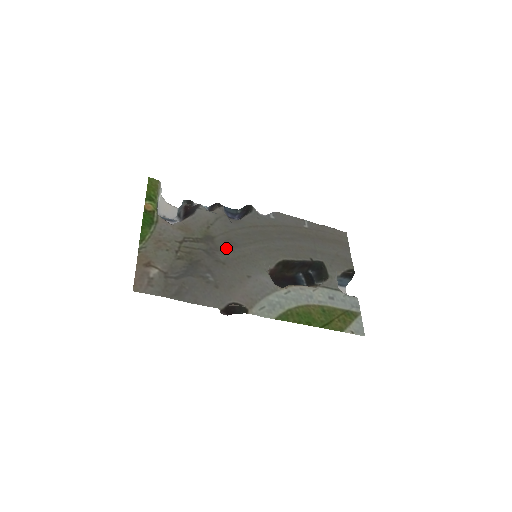
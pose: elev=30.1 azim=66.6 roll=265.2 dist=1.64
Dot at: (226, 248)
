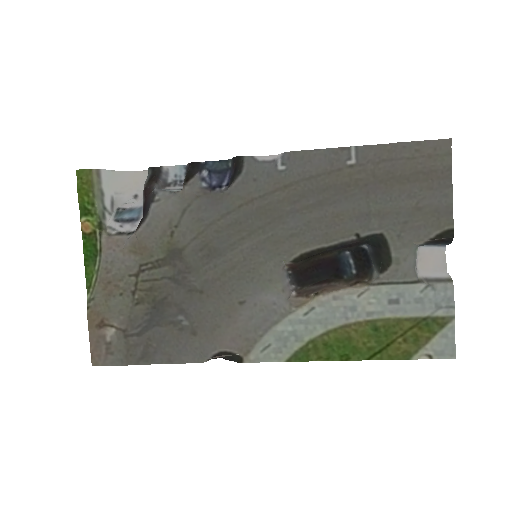
Dot at: (202, 263)
